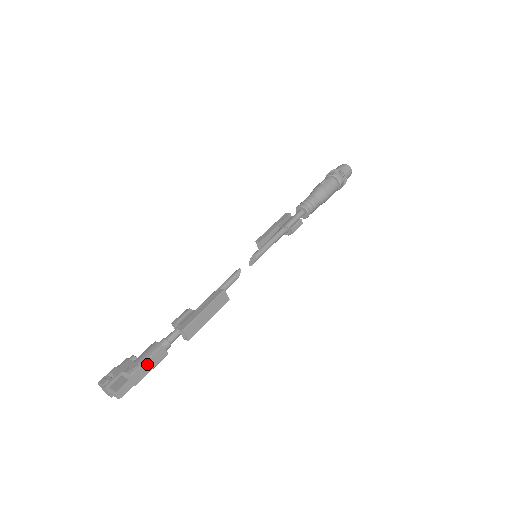
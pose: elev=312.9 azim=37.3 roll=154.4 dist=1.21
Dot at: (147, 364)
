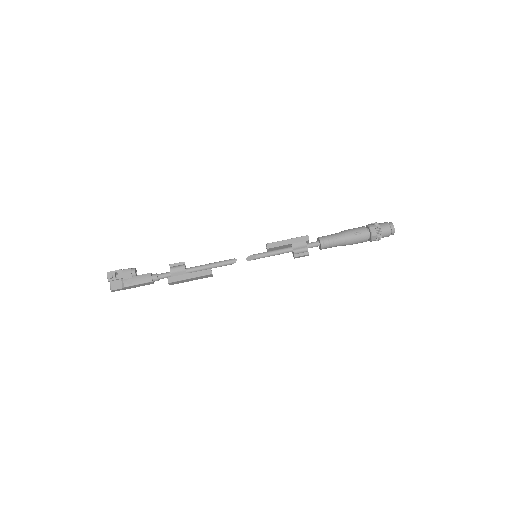
Dot at: (138, 285)
